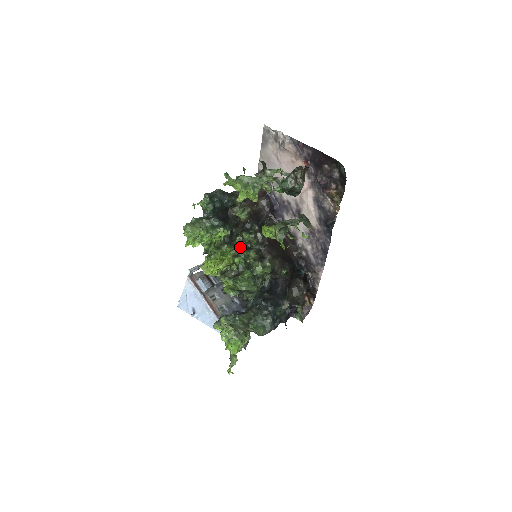
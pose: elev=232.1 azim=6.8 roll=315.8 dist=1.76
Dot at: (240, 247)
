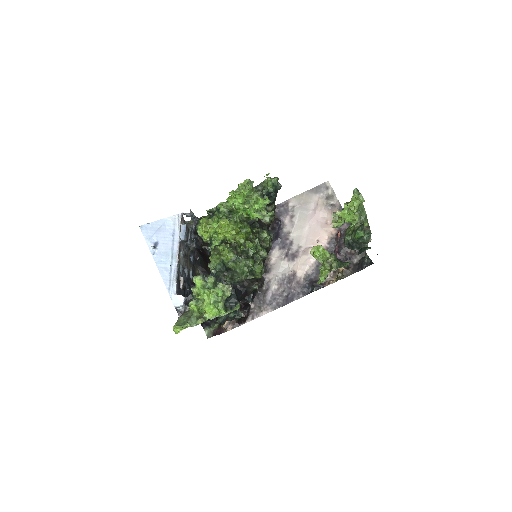
Dot at: occluded
